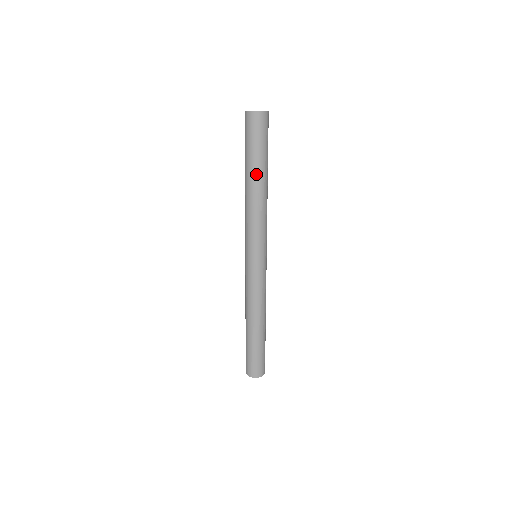
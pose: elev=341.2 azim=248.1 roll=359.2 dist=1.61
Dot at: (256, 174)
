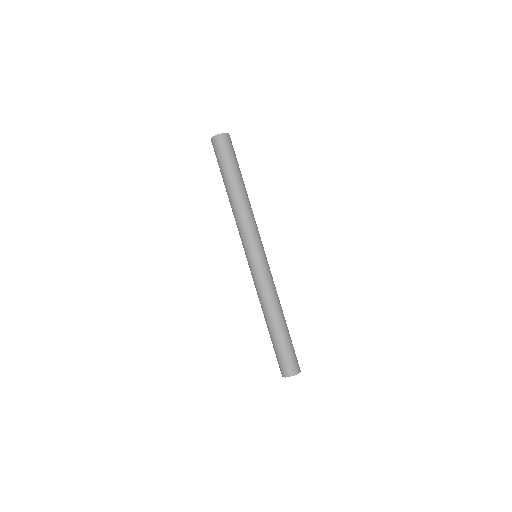
Dot at: (227, 185)
